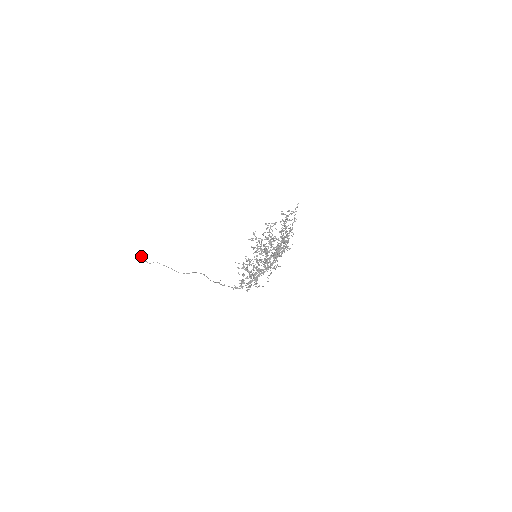
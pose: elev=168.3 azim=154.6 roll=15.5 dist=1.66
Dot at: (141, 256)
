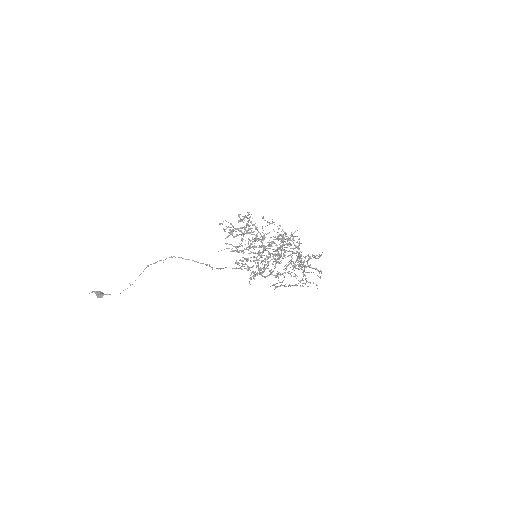
Dot at: (96, 294)
